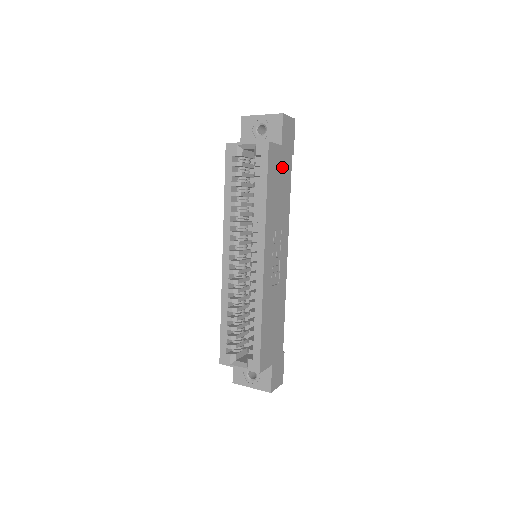
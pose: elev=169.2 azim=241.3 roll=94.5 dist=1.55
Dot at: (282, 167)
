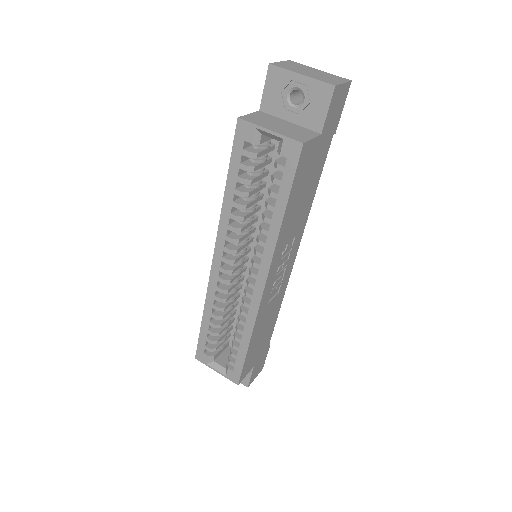
Dot at: (315, 162)
